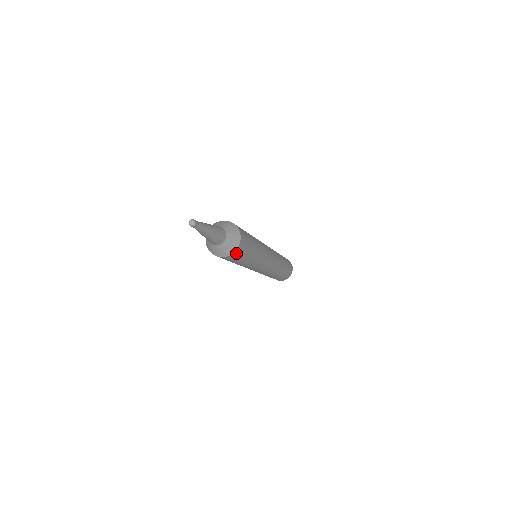
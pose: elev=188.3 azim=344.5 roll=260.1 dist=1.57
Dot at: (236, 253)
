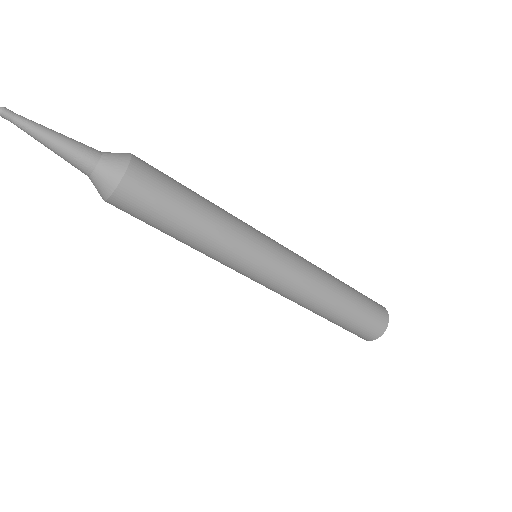
Dot at: (122, 199)
